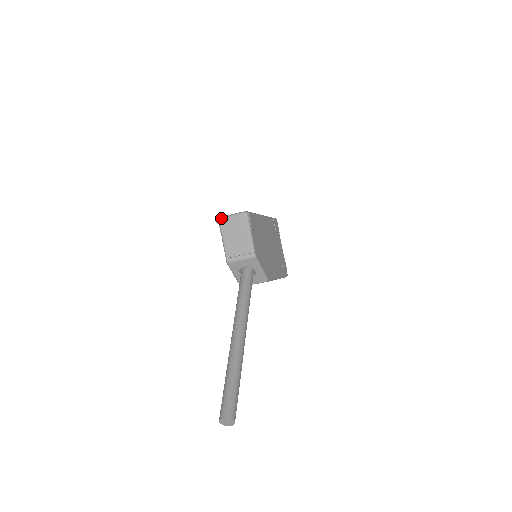
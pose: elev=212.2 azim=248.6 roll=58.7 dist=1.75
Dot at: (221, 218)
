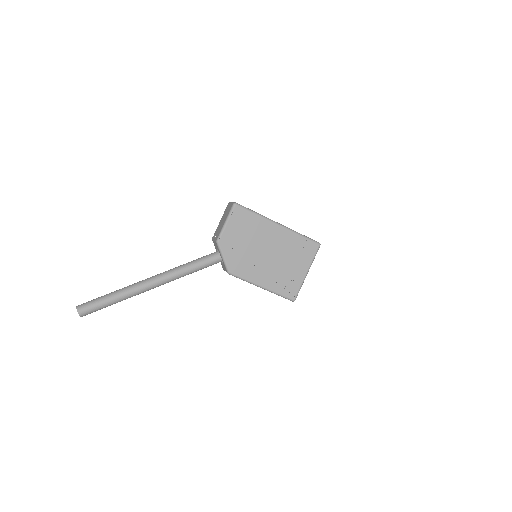
Dot at: (229, 202)
